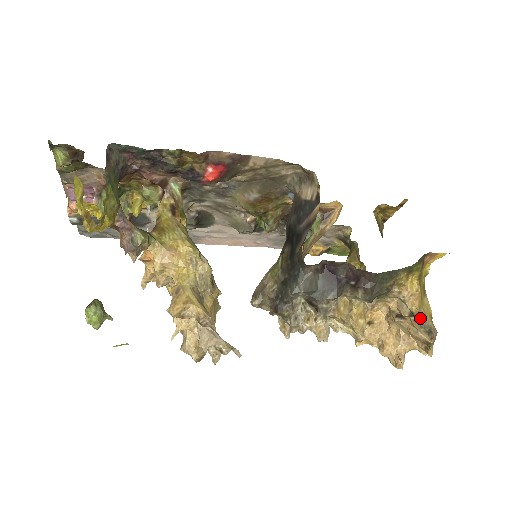
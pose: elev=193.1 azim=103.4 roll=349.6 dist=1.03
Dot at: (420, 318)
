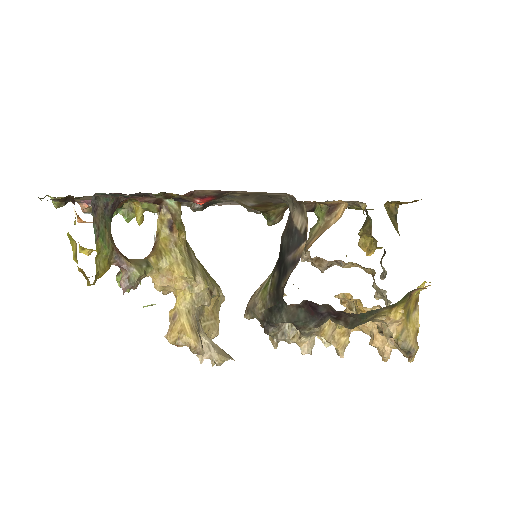
Dot at: (400, 341)
